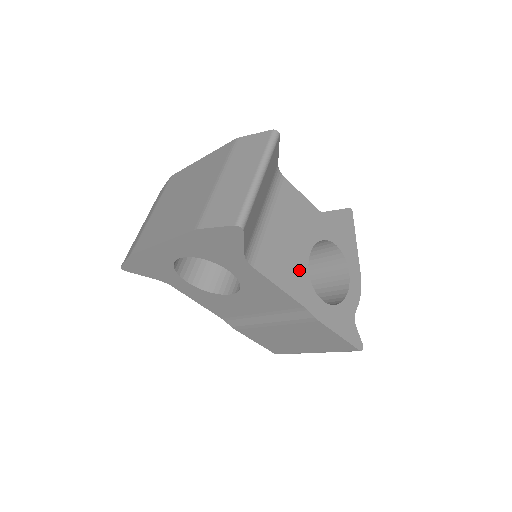
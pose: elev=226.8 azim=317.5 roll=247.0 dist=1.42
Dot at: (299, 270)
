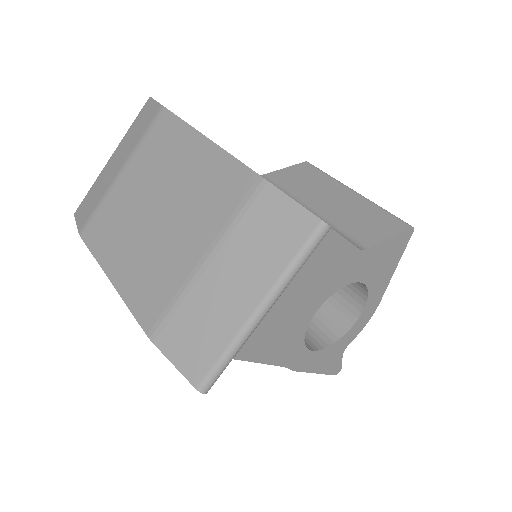
Dot at: (293, 333)
